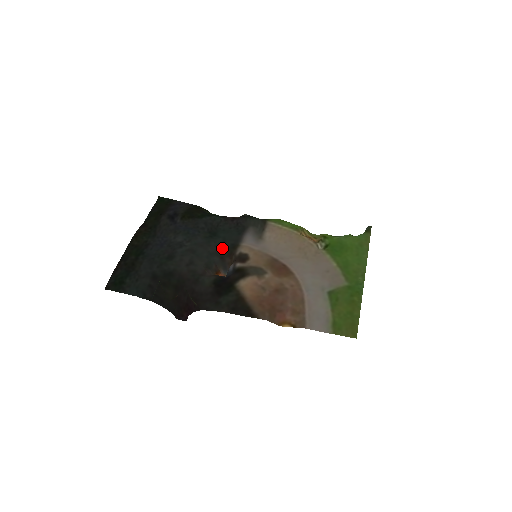
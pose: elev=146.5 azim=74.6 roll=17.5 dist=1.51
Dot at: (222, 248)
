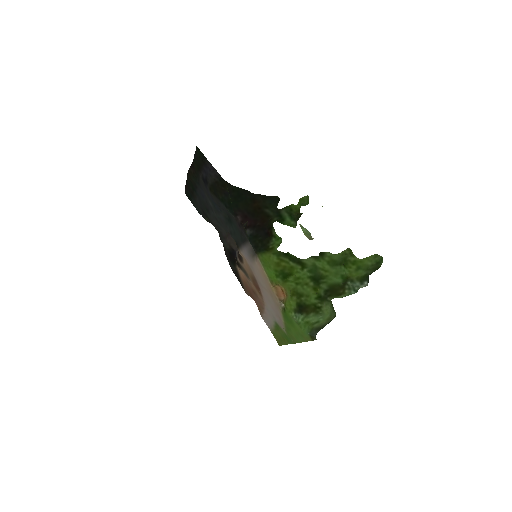
Dot at: (232, 237)
